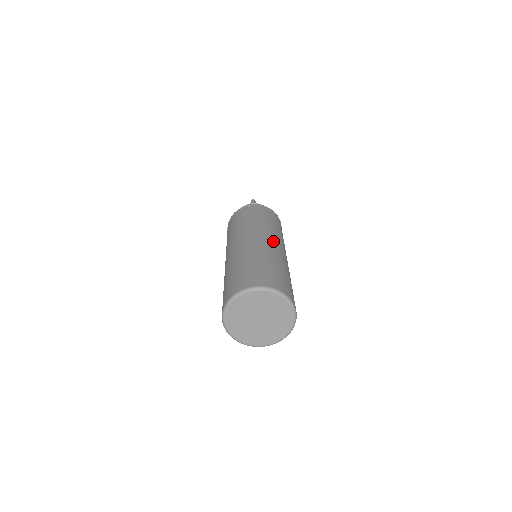
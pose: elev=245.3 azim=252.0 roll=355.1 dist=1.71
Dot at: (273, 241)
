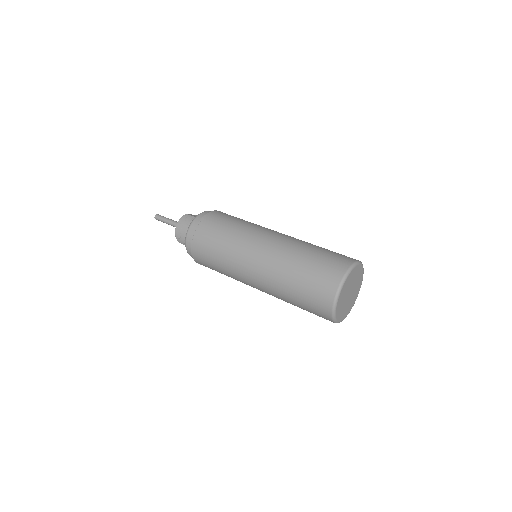
Dot at: (267, 240)
